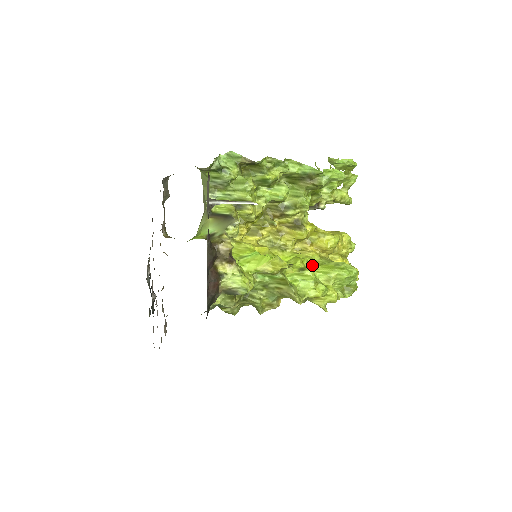
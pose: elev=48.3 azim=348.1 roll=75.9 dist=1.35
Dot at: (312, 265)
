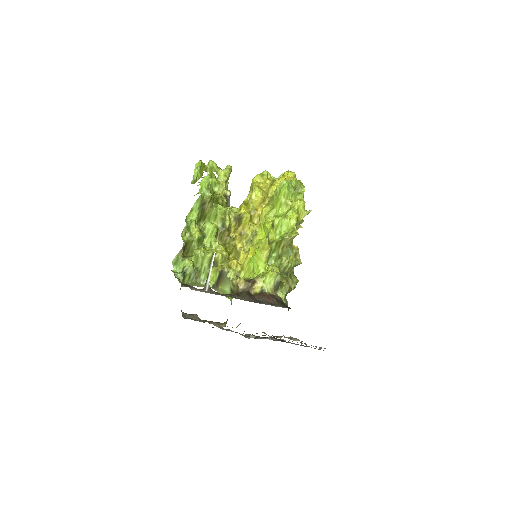
Dot at: (272, 214)
